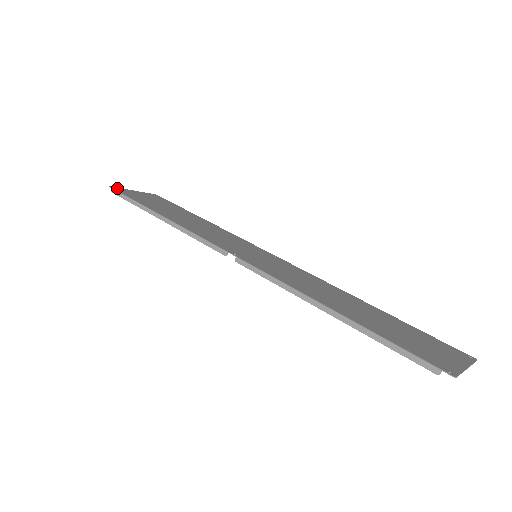
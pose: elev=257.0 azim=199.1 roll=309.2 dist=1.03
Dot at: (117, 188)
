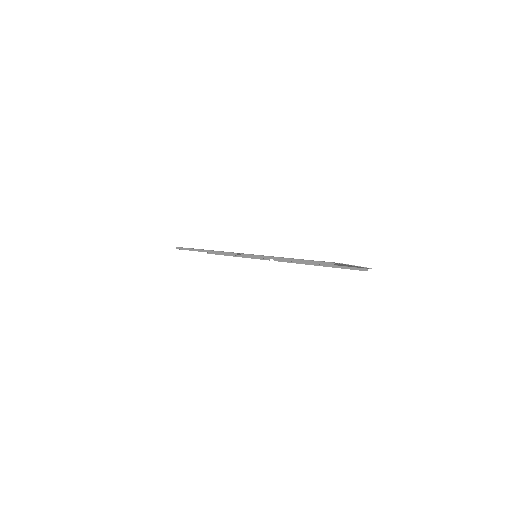
Dot at: occluded
